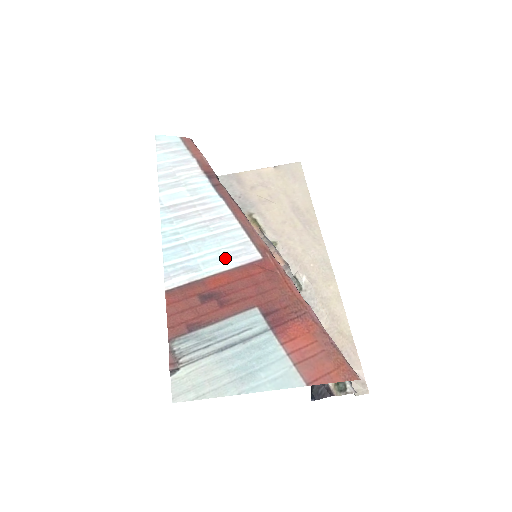
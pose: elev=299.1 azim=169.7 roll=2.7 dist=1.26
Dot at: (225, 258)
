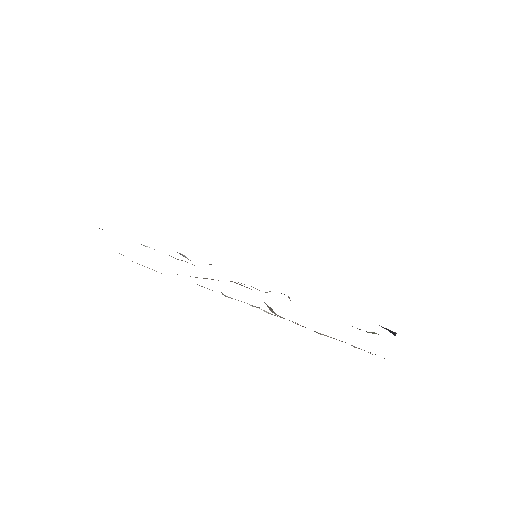
Dot at: occluded
